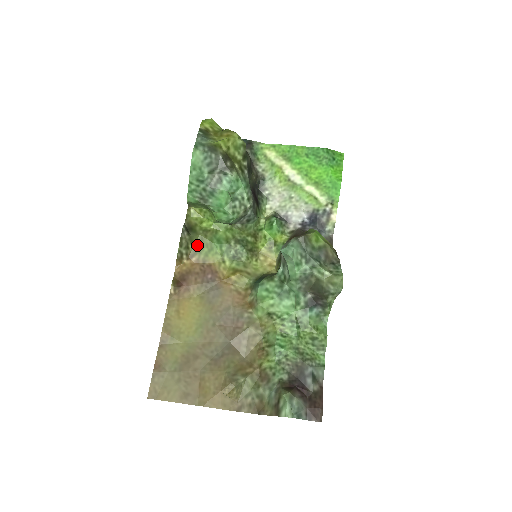
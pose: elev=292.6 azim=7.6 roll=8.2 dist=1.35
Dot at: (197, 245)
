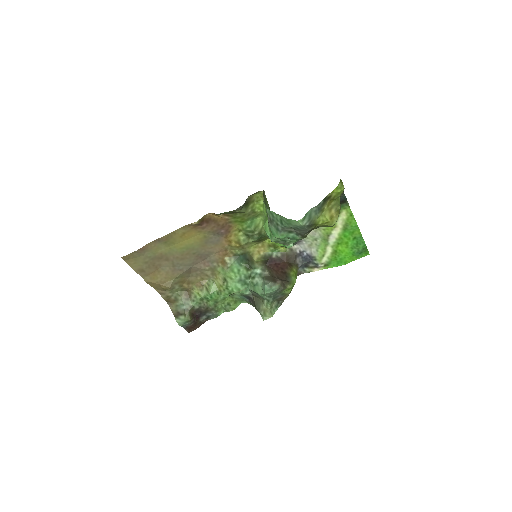
Dot at: (238, 214)
